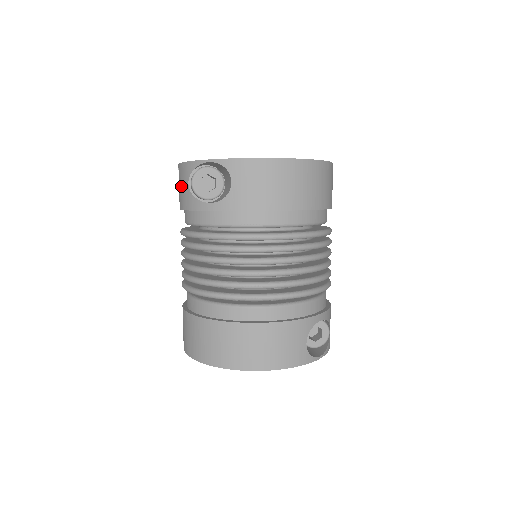
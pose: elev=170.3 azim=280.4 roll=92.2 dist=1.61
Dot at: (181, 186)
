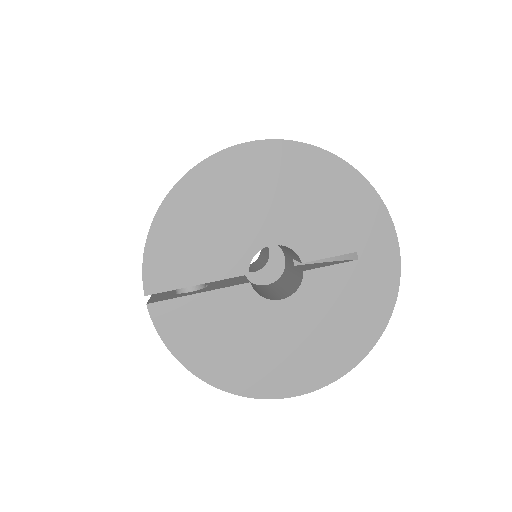
Dot at: occluded
